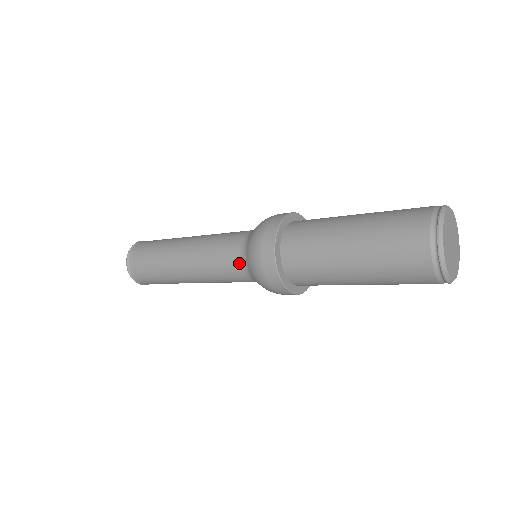
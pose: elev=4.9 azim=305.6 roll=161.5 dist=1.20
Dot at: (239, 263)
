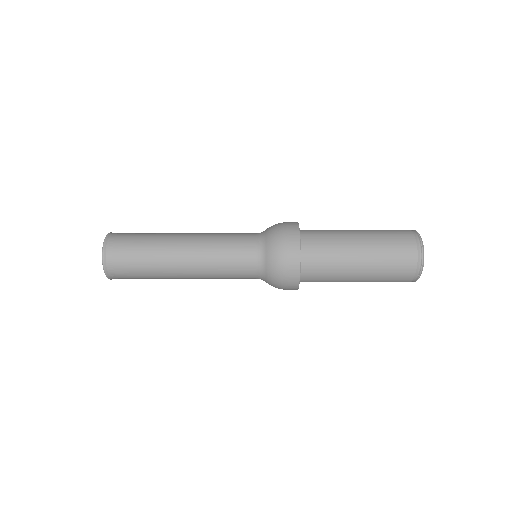
Dot at: (254, 266)
